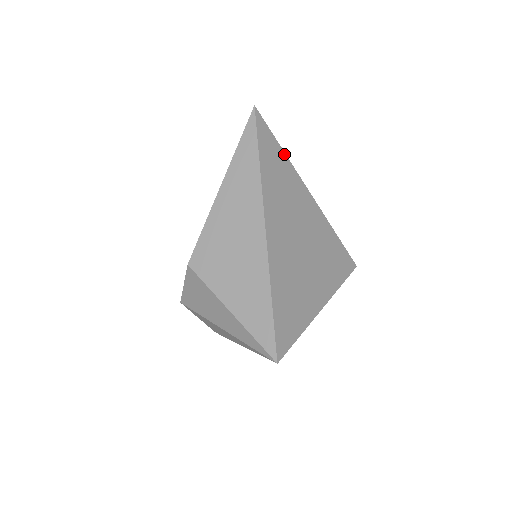
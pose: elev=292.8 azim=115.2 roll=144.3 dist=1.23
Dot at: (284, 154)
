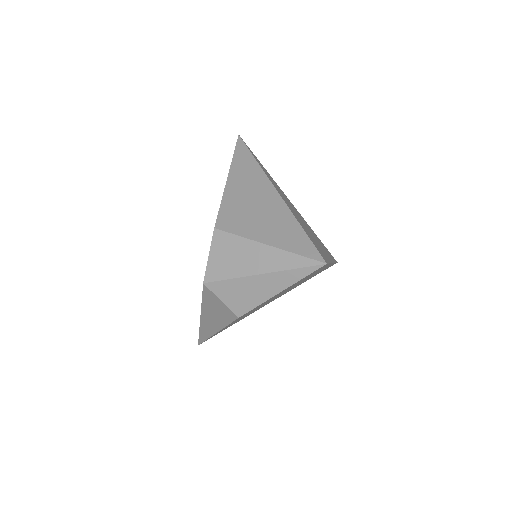
Dot at: (265, 169)
